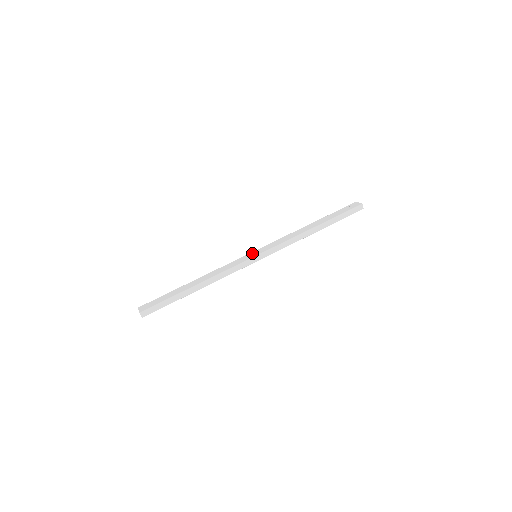
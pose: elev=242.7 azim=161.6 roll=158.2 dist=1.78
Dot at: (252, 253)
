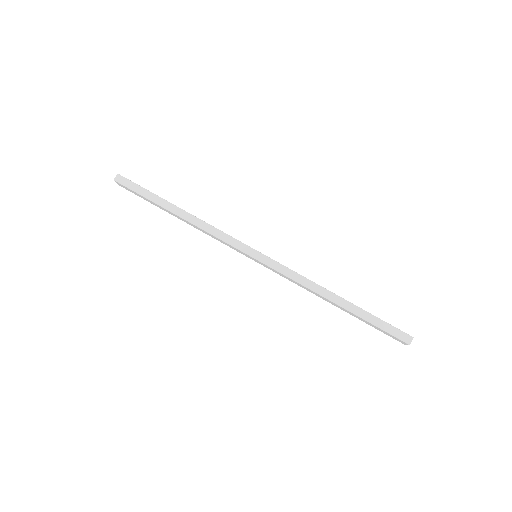
Dot at: occluded
